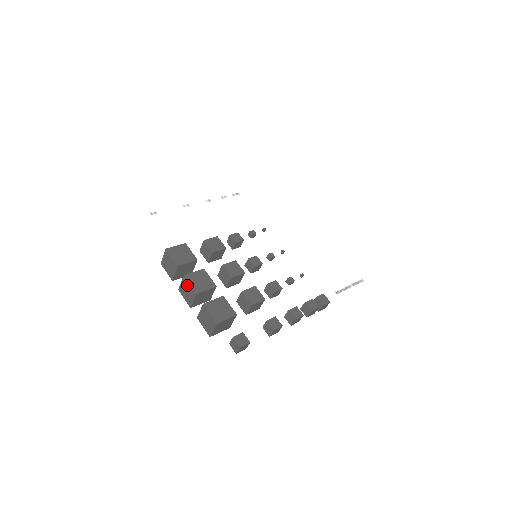
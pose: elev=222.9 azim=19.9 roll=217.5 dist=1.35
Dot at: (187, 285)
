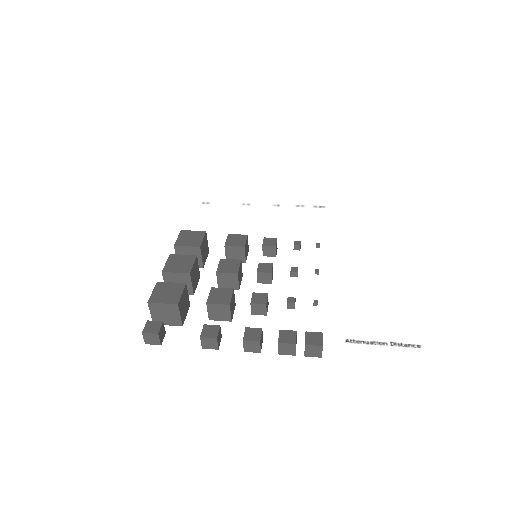
Dot at: occluded
